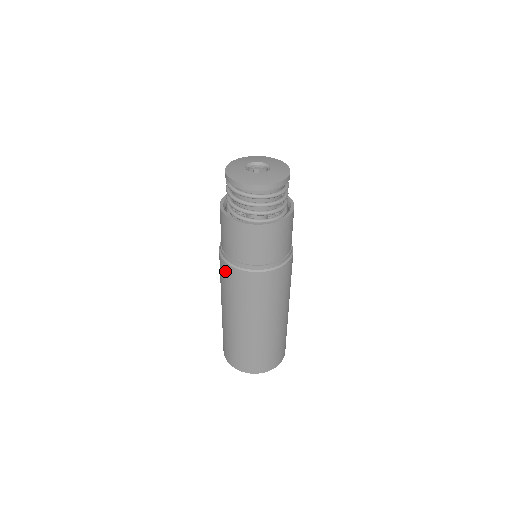
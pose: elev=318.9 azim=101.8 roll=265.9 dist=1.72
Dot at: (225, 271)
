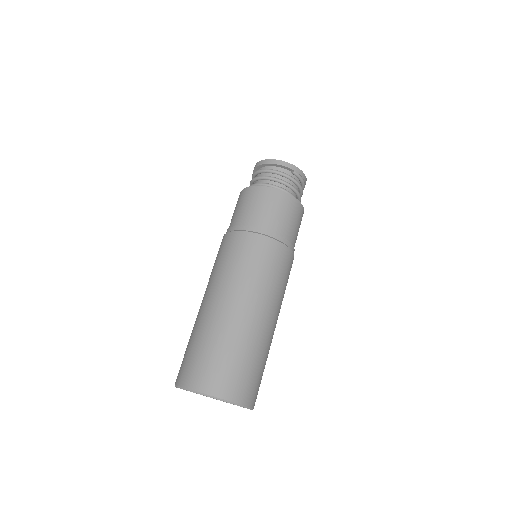
Dot at: occluded
